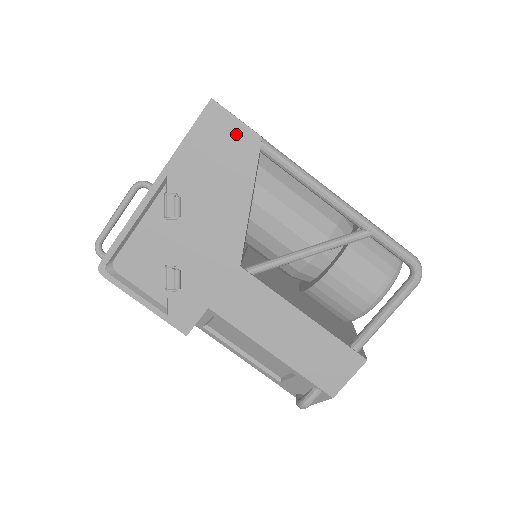
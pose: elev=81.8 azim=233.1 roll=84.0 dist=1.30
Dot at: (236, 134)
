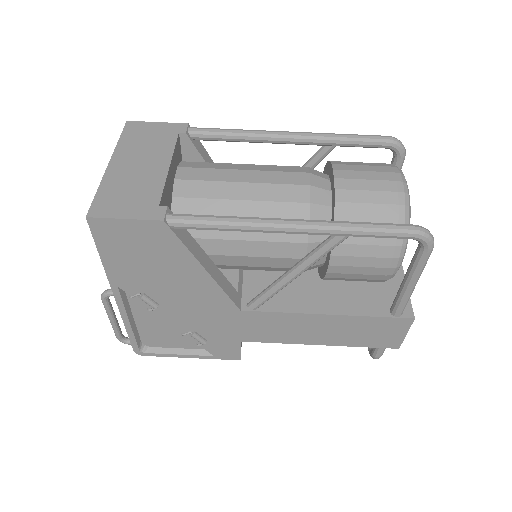
Dot at: (138, 231)
